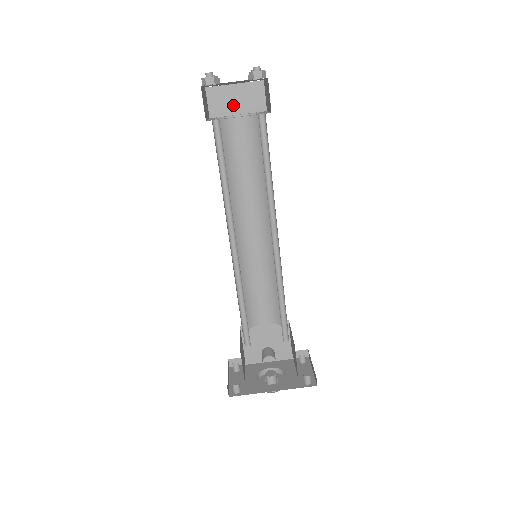
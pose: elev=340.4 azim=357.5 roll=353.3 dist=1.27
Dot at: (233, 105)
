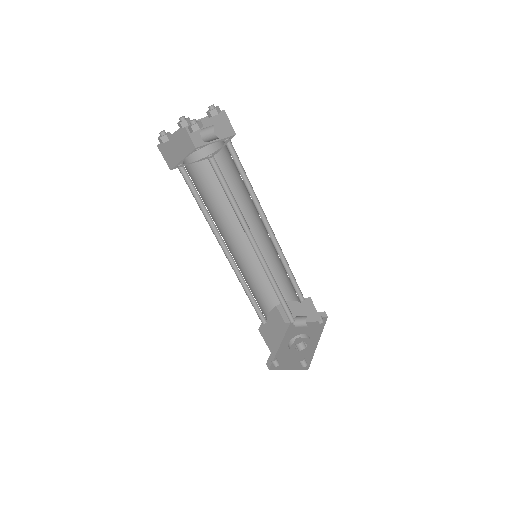
Dot at: (177, 152)
